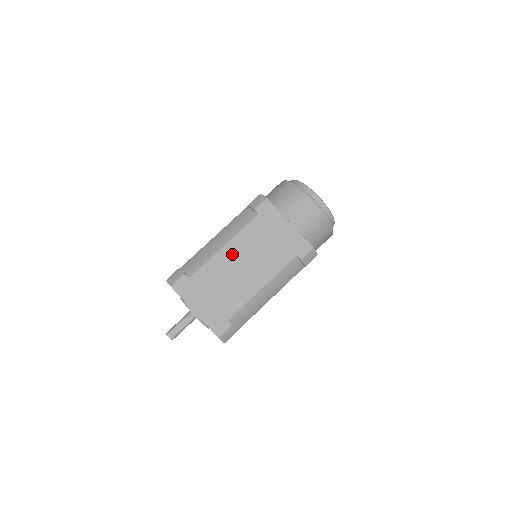
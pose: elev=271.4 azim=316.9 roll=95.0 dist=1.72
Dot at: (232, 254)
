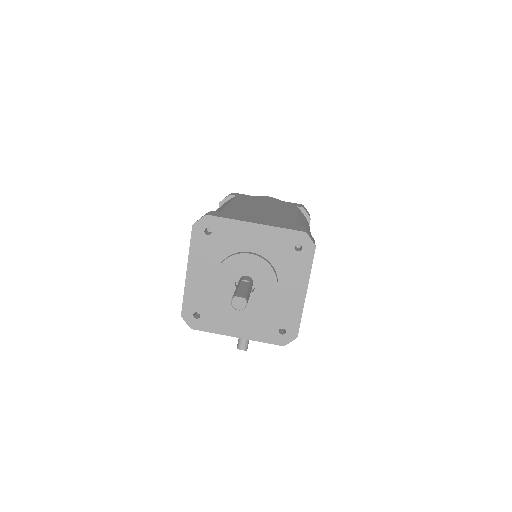
Dot at: (243, 205)
